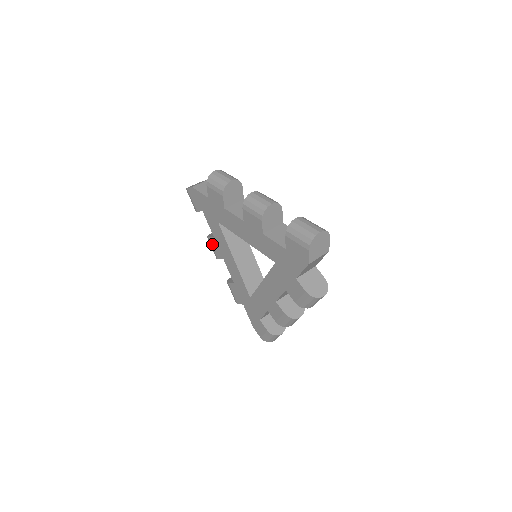
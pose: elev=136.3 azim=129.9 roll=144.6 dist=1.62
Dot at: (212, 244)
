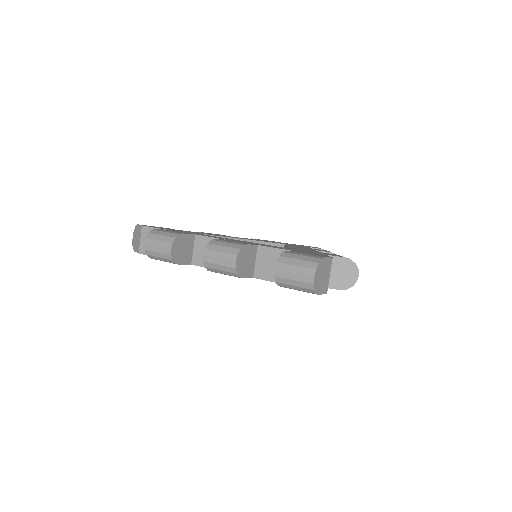
Dot at: occluded
